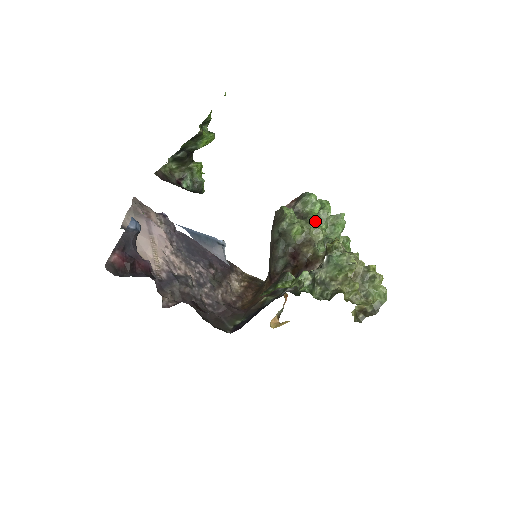
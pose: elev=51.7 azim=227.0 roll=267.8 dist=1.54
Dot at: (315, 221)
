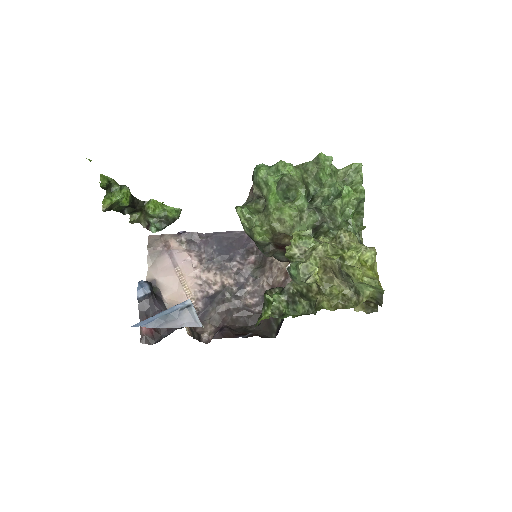
Dot at: (277, 205)
